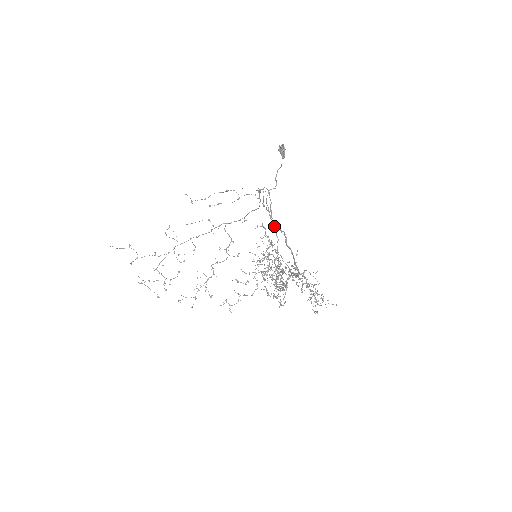
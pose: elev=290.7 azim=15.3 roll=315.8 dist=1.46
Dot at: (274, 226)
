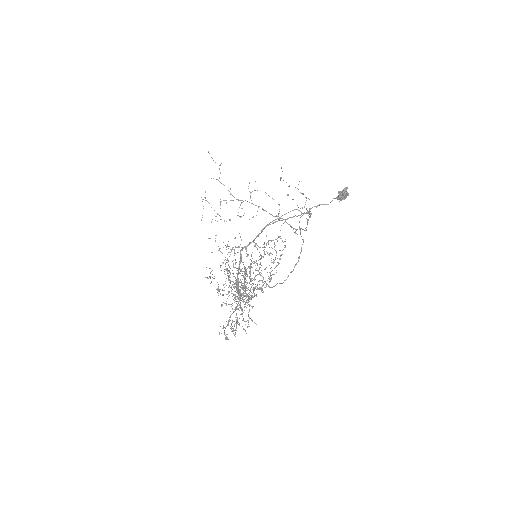
Dot at: occluded
